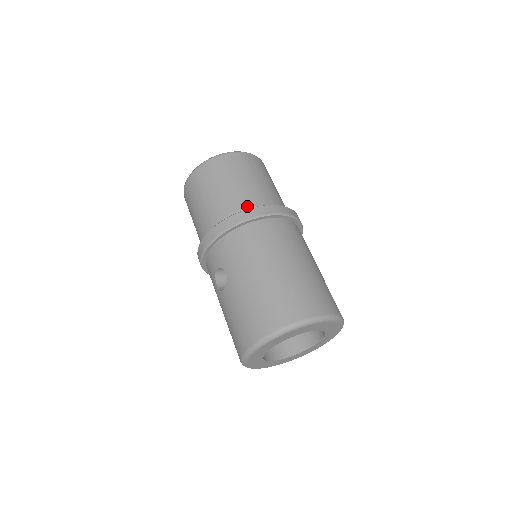
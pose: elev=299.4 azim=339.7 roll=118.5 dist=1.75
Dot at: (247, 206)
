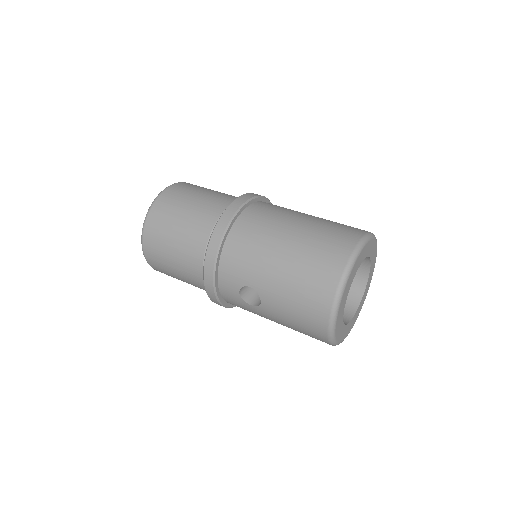
Dot at: (214, 221)
